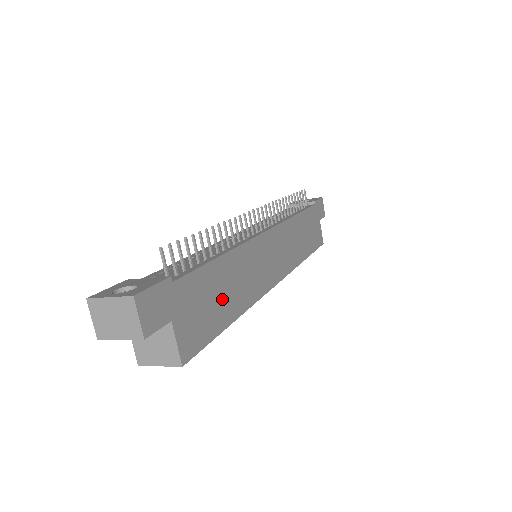
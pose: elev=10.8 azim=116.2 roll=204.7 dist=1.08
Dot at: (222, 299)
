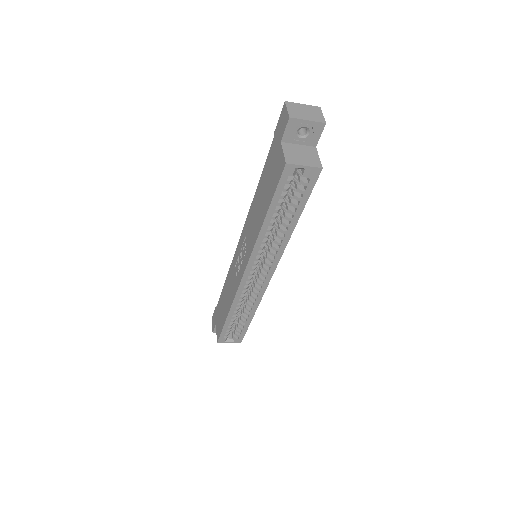
Dot at: occluded
